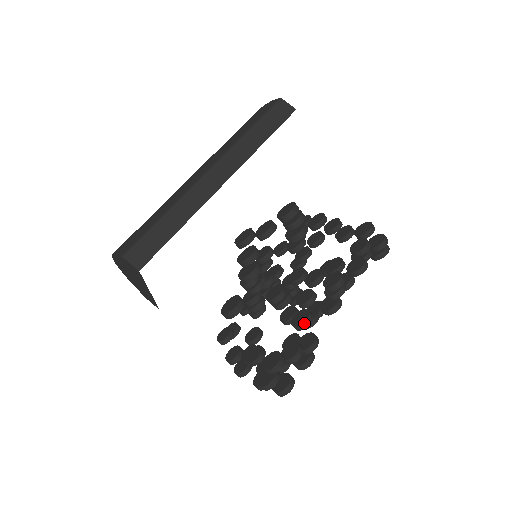
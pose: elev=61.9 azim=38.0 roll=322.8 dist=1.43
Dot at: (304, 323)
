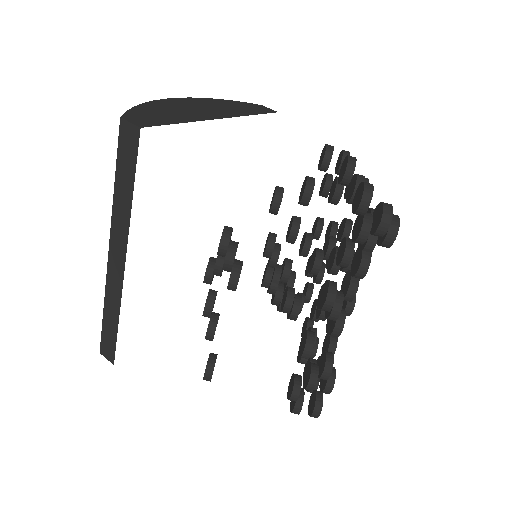
Dot at: (302, 356)
